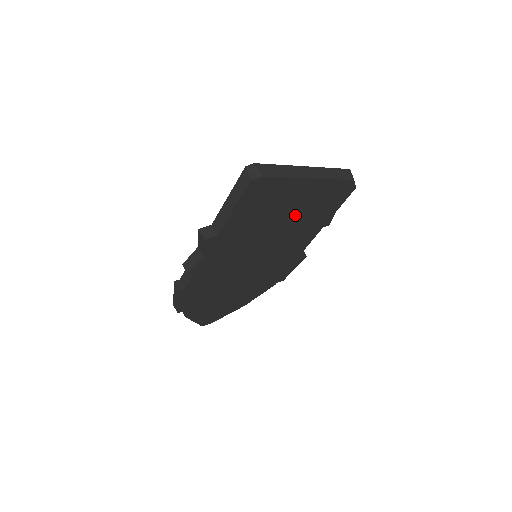
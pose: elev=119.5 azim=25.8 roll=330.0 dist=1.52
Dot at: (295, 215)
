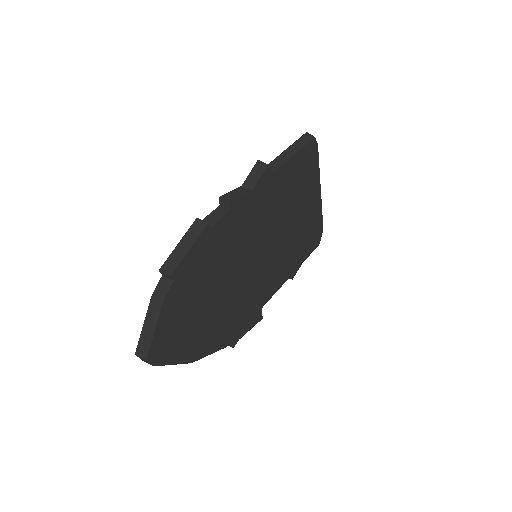
Dot at: (296, 226)
